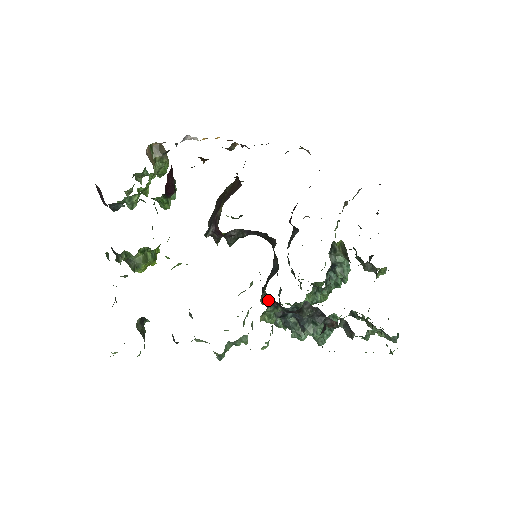
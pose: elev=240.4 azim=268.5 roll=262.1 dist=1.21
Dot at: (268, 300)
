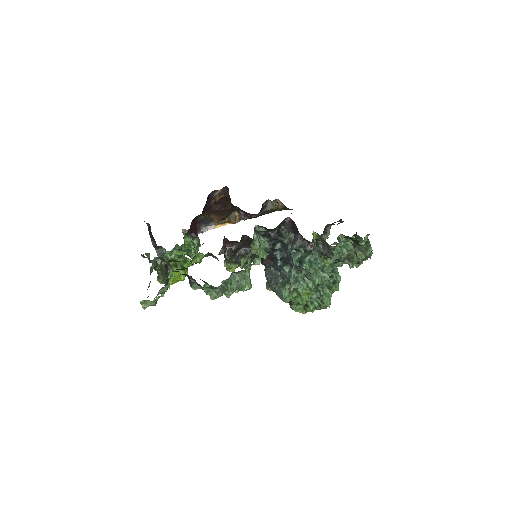
Dot at: (267, 268)
